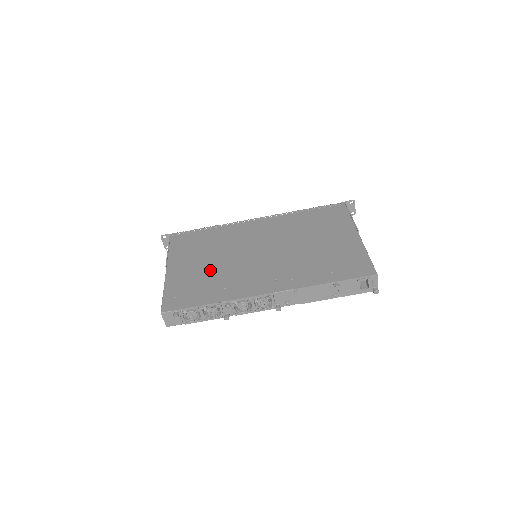
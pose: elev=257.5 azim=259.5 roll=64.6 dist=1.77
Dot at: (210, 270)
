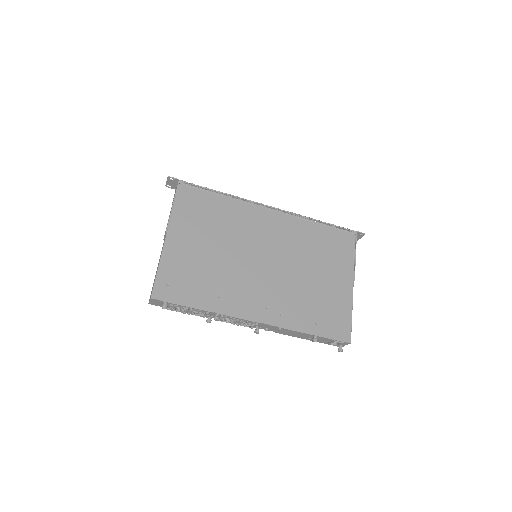
Dot at: (210, 262)
